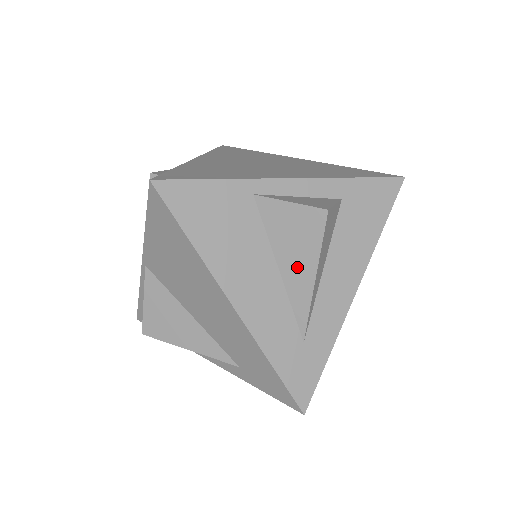
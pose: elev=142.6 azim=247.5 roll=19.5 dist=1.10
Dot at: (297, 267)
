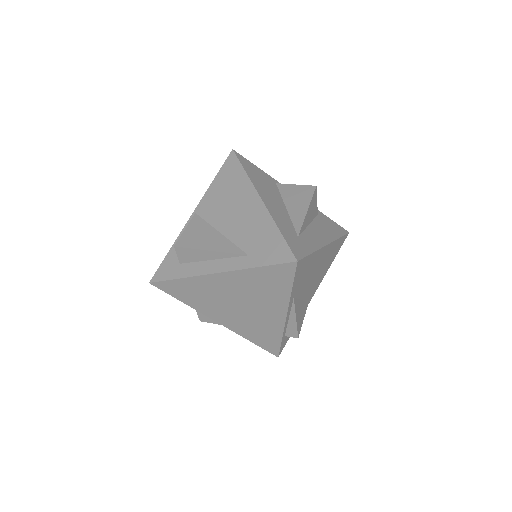
Dot at: (297, 206)
